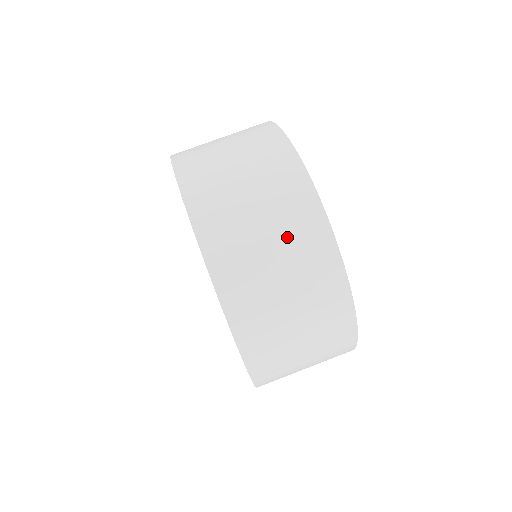
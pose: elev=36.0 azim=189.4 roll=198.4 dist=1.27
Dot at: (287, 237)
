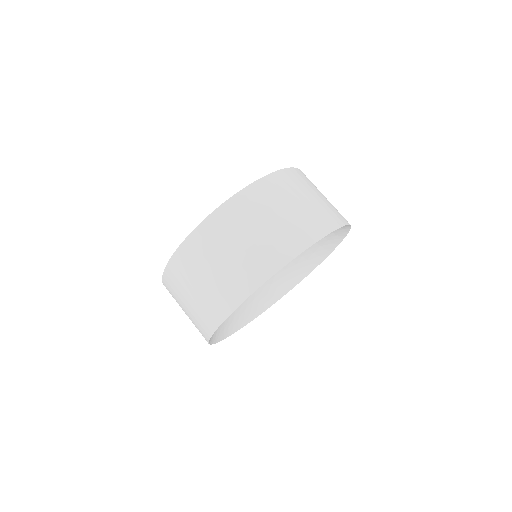
Dot at: (308, 212)
